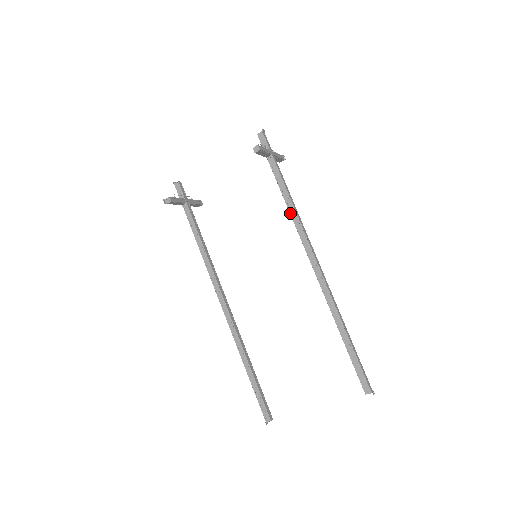
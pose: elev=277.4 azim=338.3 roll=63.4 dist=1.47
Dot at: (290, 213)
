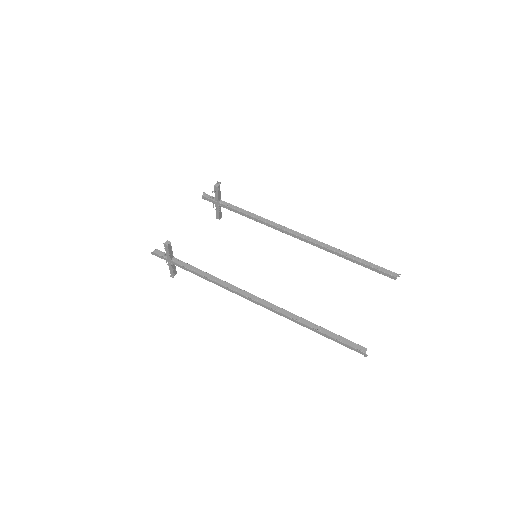
Dot at: (259, 219)
